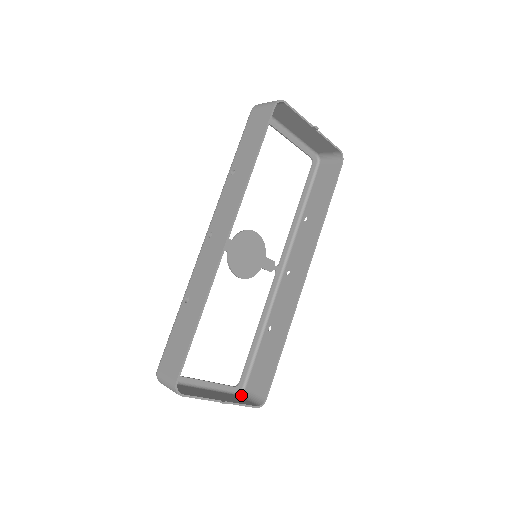
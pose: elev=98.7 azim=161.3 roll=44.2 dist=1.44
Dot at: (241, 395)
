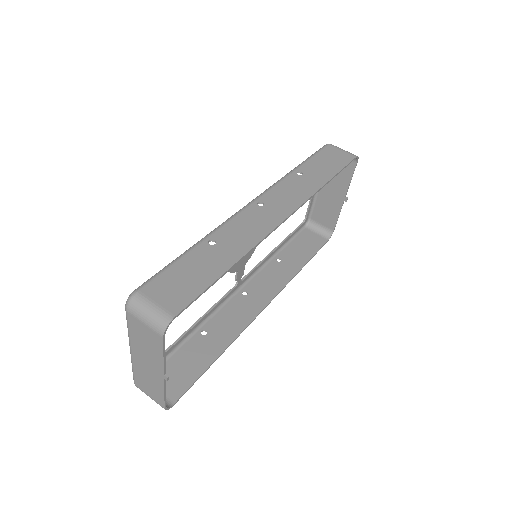
Dot at: occluded
